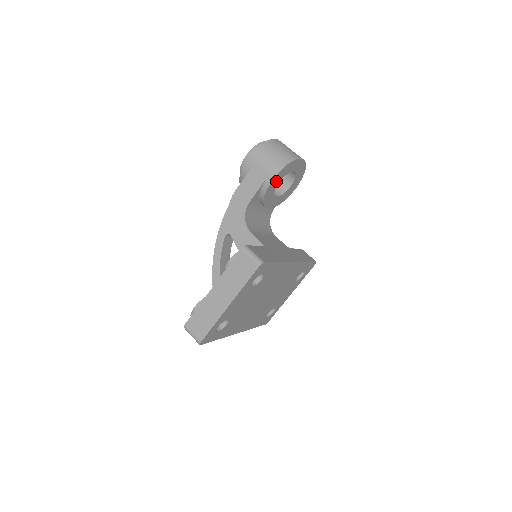
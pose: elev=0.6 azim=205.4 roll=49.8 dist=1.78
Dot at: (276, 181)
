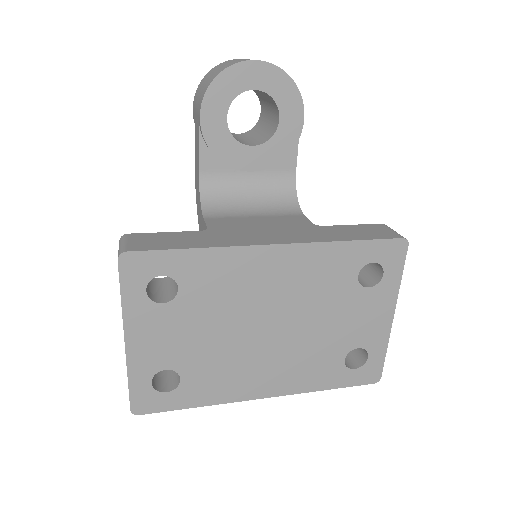
Dot at: (216, 119)
